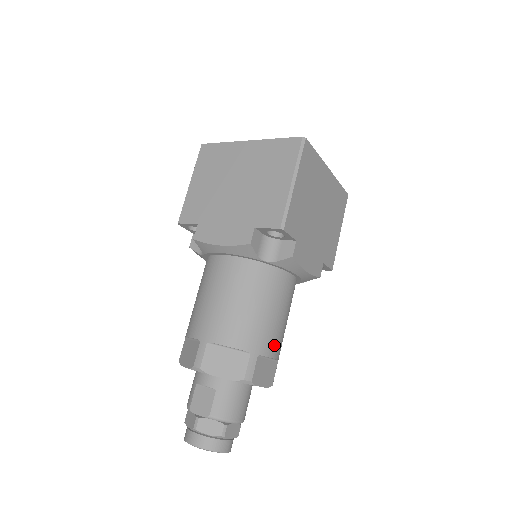
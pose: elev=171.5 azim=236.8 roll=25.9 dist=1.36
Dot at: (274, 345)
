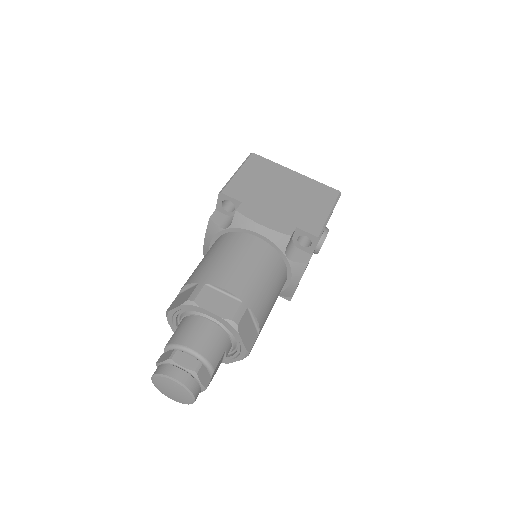
Dot at: (228, 280)
